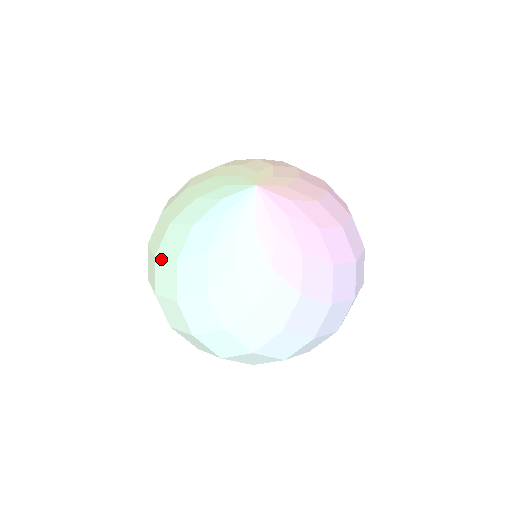
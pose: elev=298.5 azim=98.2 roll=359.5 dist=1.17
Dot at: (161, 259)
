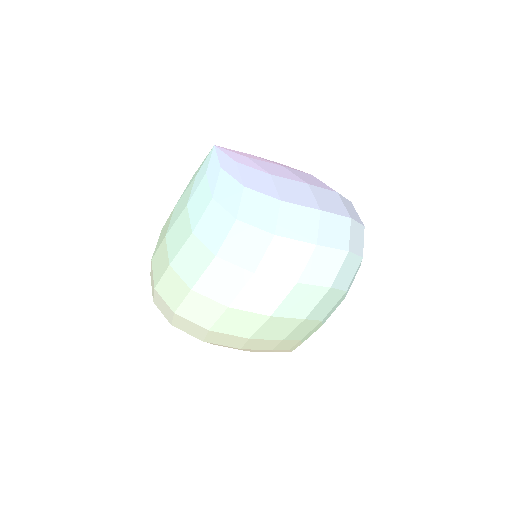
Dot at: (177, 255)
